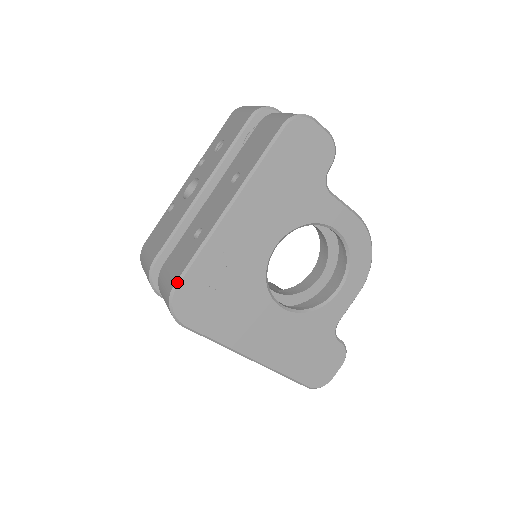
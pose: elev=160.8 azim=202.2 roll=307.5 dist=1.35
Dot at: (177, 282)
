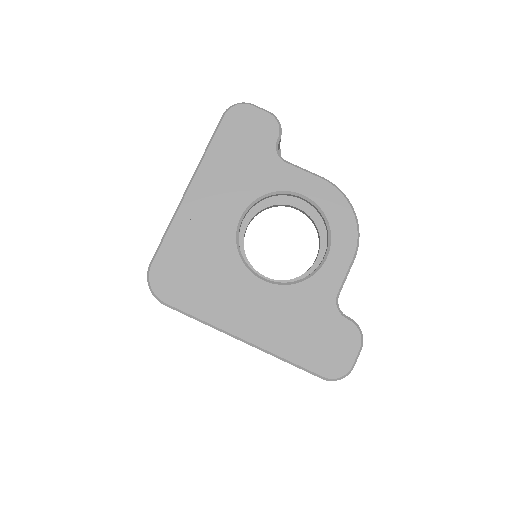
Dot at: (152, 261)
